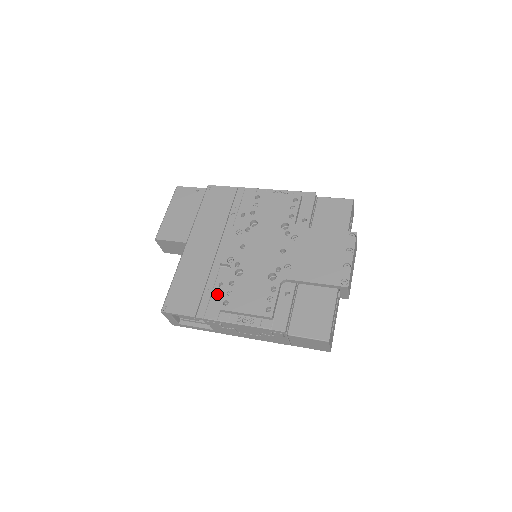
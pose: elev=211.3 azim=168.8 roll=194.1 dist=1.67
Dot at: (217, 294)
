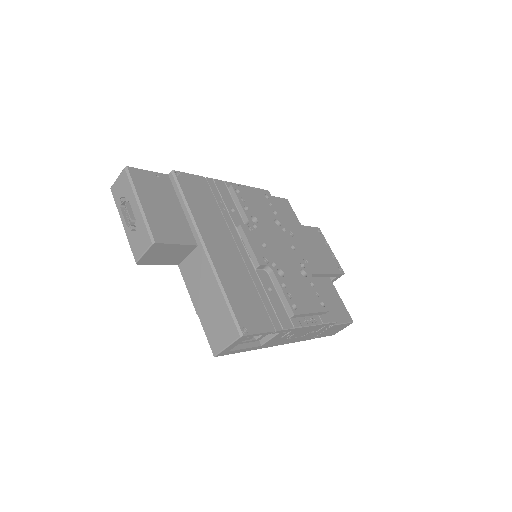
Dot at: (275, 300)
